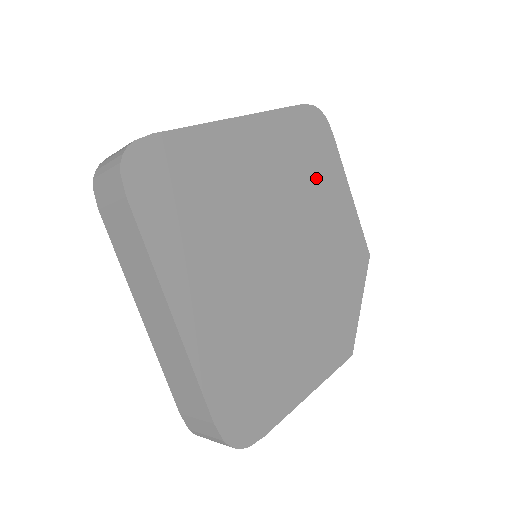
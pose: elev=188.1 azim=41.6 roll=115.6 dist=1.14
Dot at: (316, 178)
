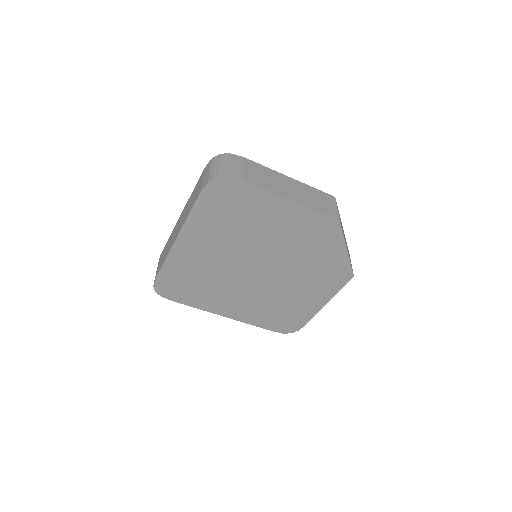
Dot at: (251, 219)
